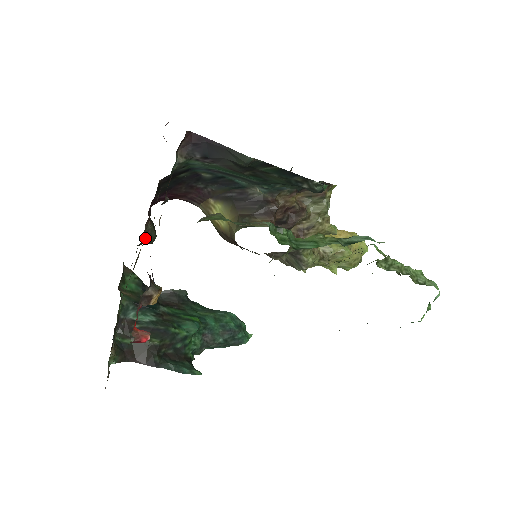
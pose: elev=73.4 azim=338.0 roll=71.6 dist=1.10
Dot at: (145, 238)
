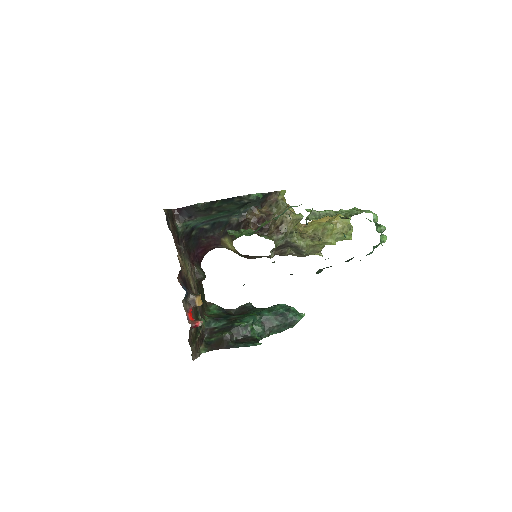
Dot at: (189, 274)
